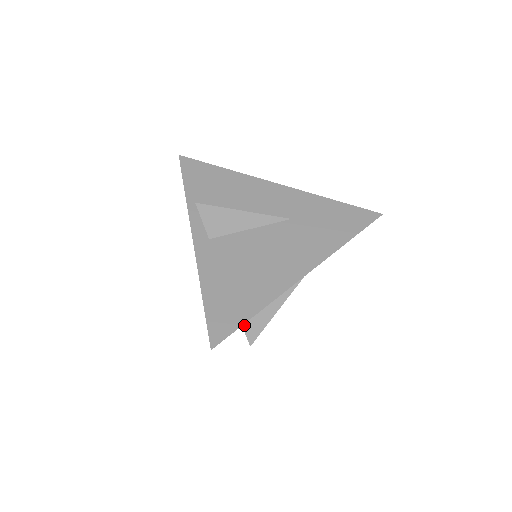
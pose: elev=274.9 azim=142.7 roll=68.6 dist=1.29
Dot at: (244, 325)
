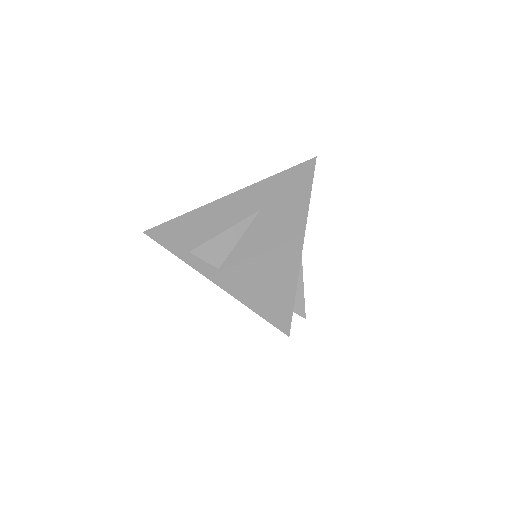
Dot at: occluded
